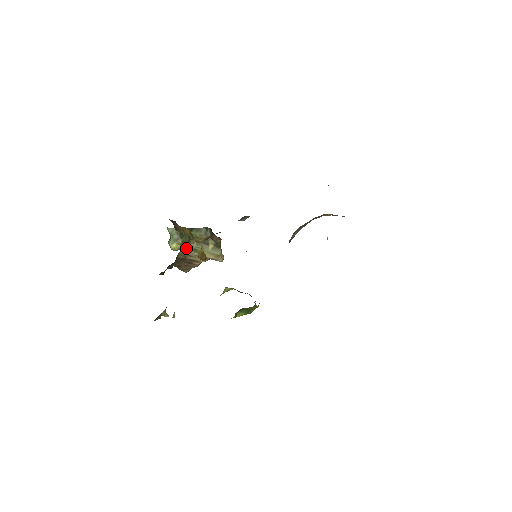
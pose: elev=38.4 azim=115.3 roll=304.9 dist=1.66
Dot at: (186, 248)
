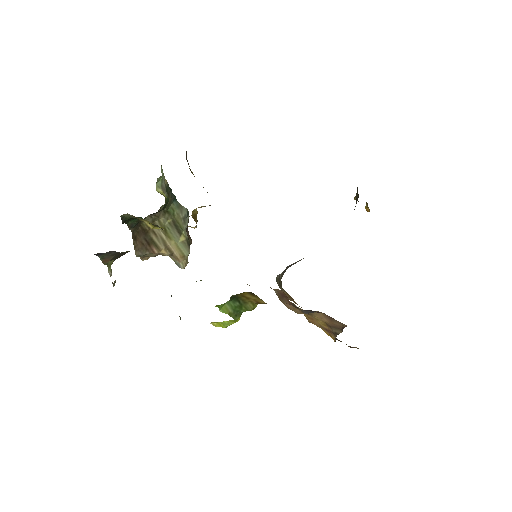
Dot at: (157, 218)
